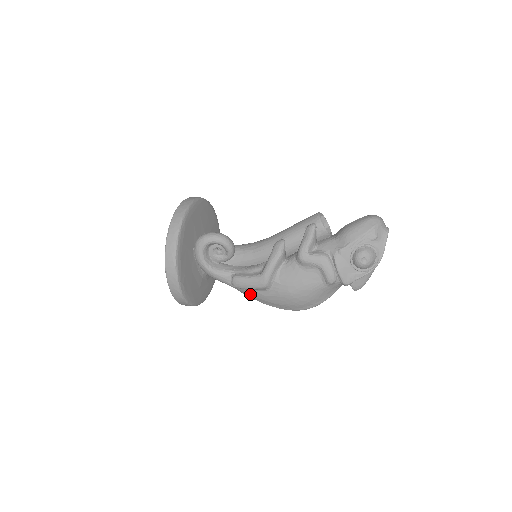
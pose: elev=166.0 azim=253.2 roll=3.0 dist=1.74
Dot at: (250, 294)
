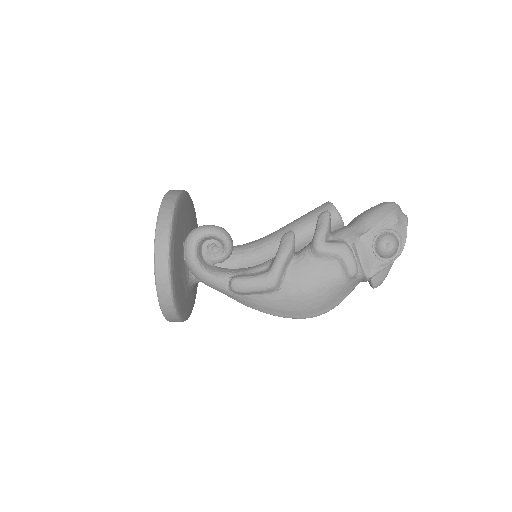
Dot at: (251, 301)
